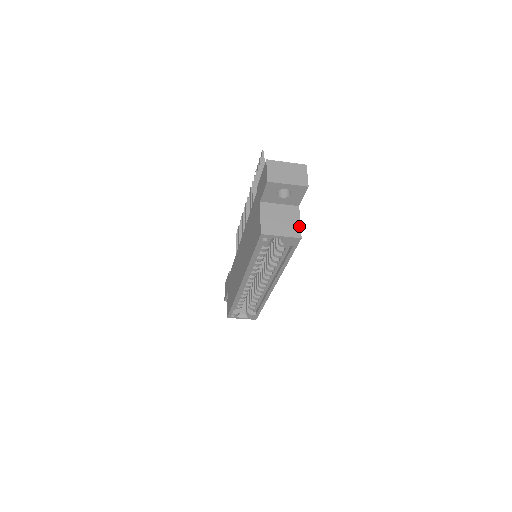
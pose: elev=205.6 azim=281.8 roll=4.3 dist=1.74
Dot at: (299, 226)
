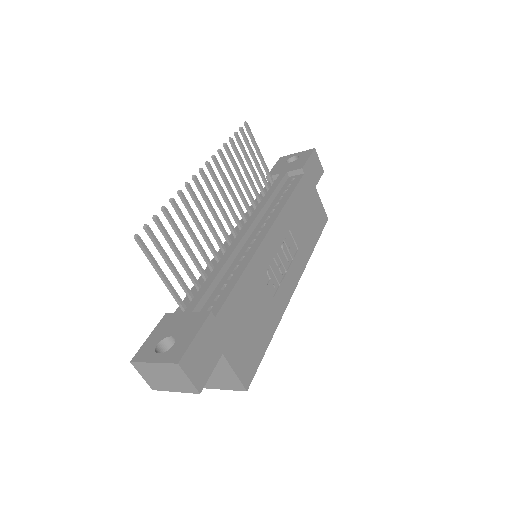
Dot at: (236, 378)
